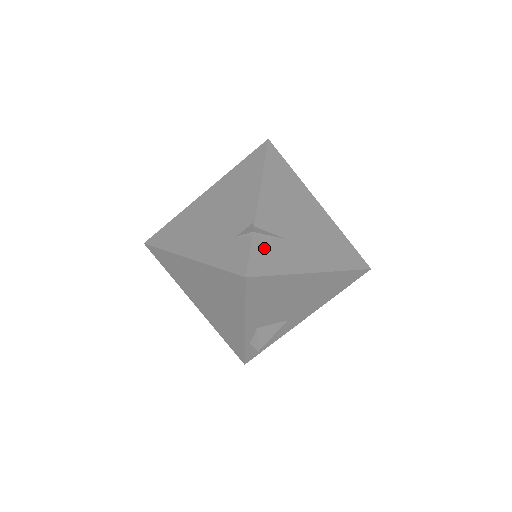
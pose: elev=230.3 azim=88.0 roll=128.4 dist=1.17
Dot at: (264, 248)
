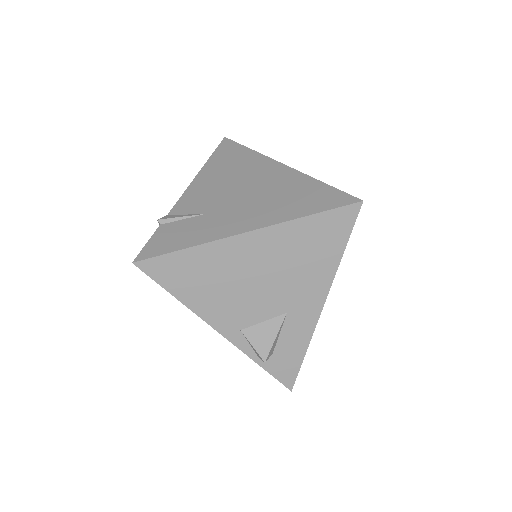
Dot at: (171, 230)
